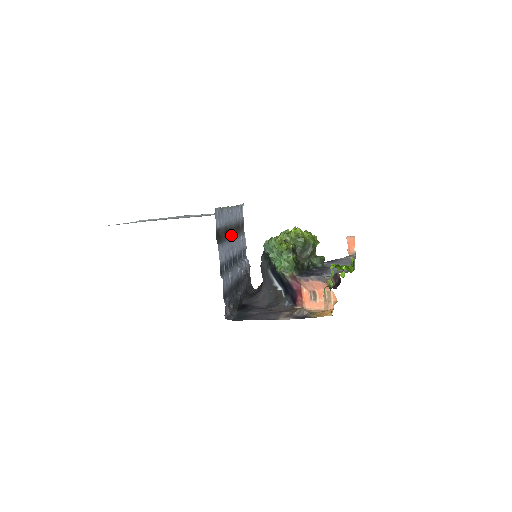
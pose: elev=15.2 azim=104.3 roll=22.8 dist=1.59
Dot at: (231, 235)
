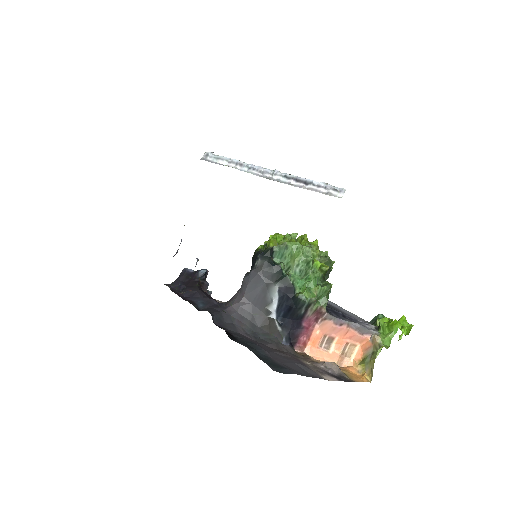
Dot at: occluded
